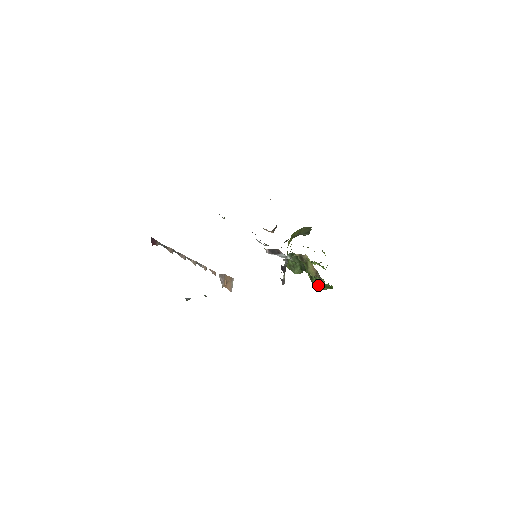
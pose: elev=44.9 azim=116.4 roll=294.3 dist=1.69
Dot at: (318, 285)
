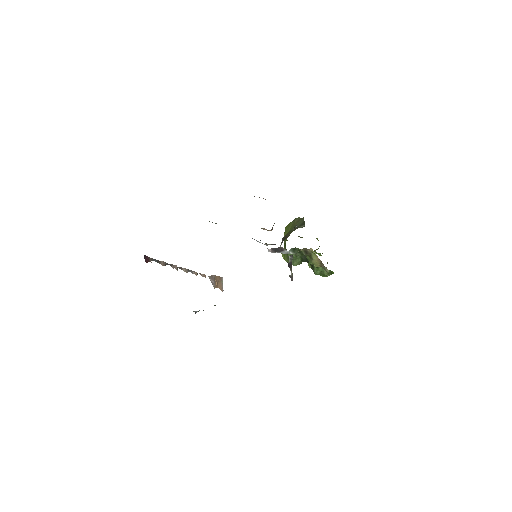
Dot at: (320, 273)
